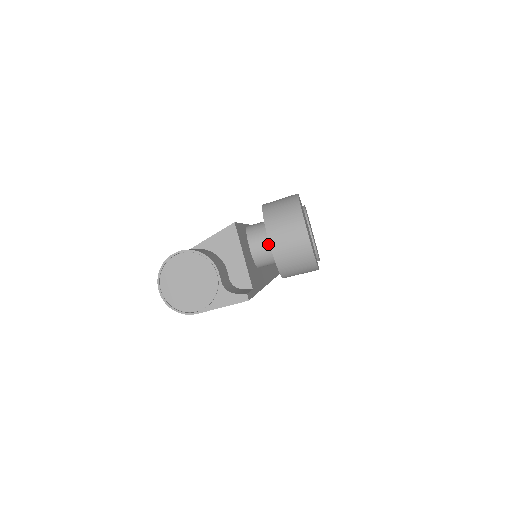
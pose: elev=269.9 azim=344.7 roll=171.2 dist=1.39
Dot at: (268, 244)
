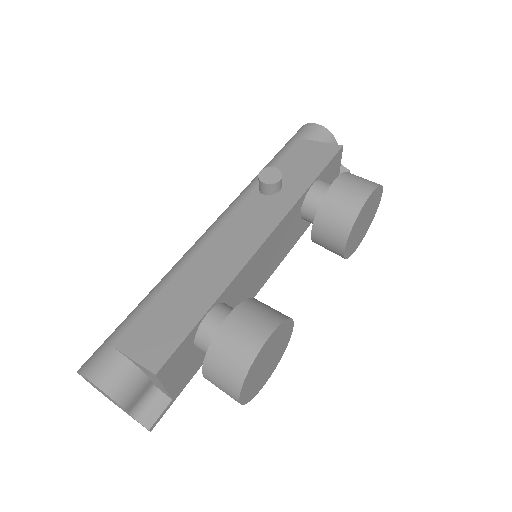
Dot at: occluded
